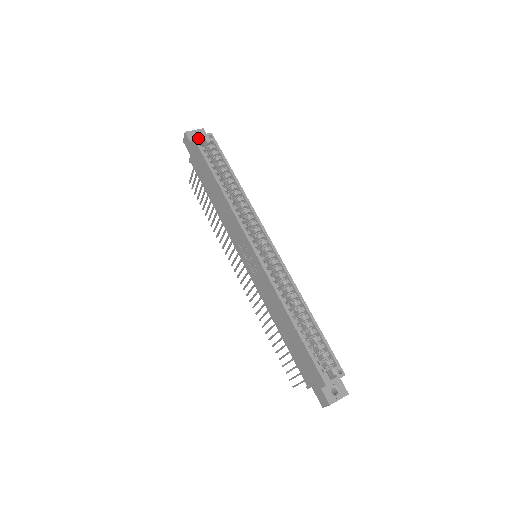
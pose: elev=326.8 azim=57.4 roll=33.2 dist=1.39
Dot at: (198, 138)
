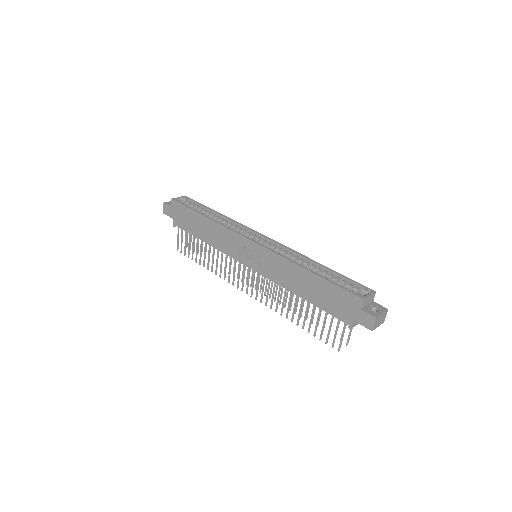
Dot at: (176, 199)
